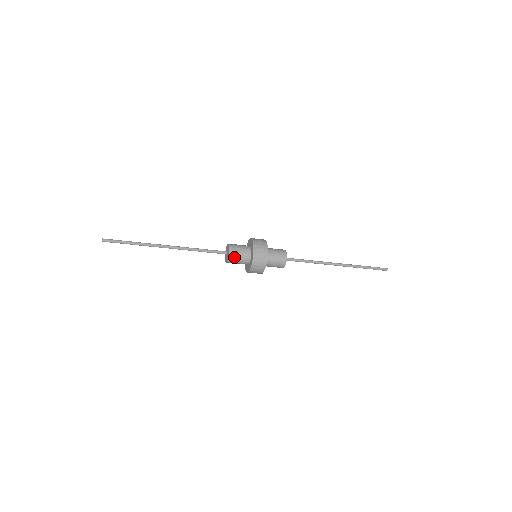
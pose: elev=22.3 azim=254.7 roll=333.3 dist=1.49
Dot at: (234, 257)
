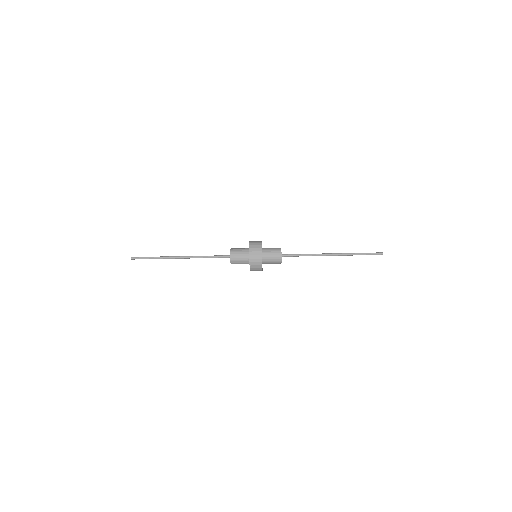
Dot at: (235, 253)
